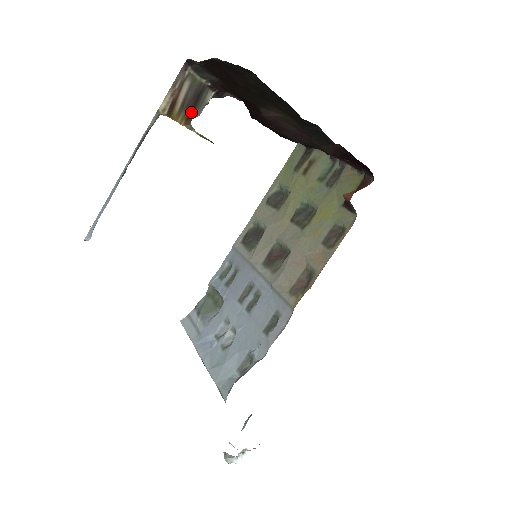
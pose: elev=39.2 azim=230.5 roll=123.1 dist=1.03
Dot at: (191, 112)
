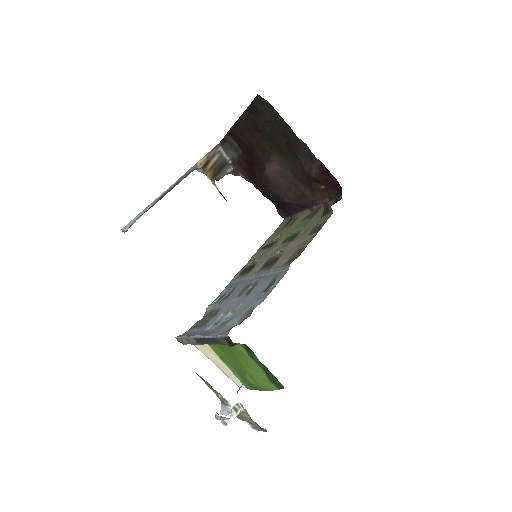
Dot at: (216, 174)
